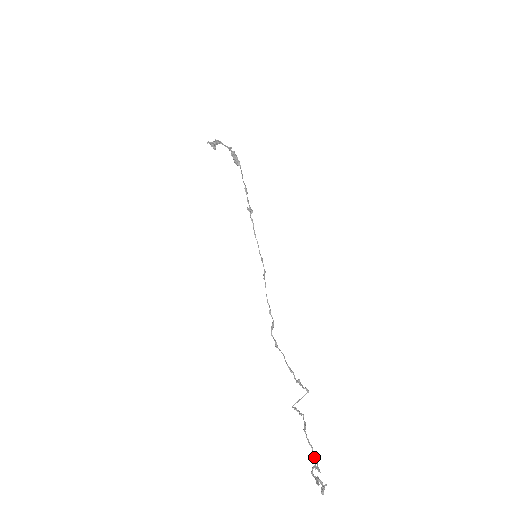
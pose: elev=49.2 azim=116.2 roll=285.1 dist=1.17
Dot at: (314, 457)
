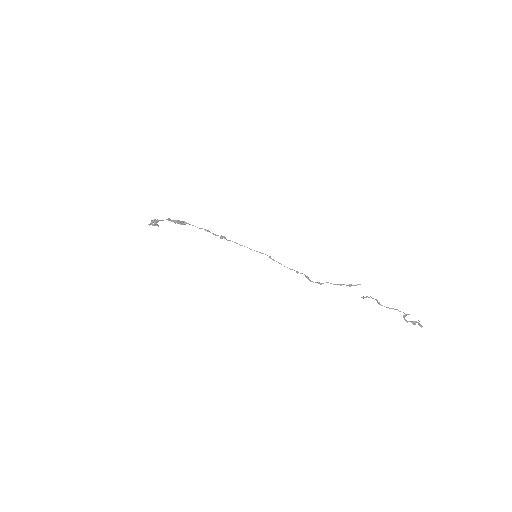
Dot at: occluded
